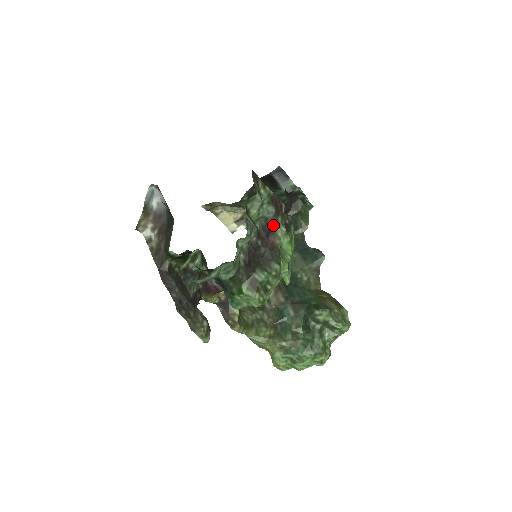
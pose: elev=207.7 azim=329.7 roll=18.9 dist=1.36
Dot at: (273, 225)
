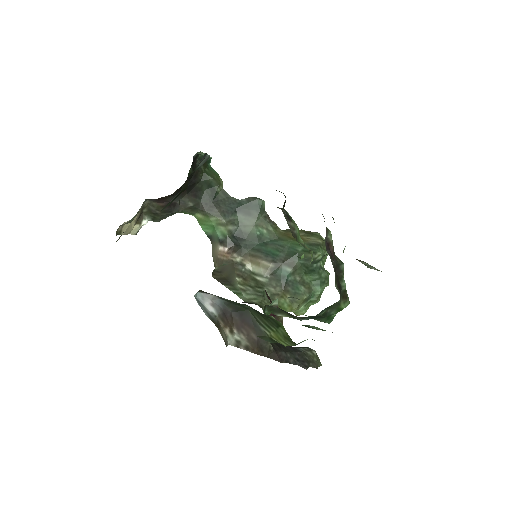
Dot at: (326, 237)
